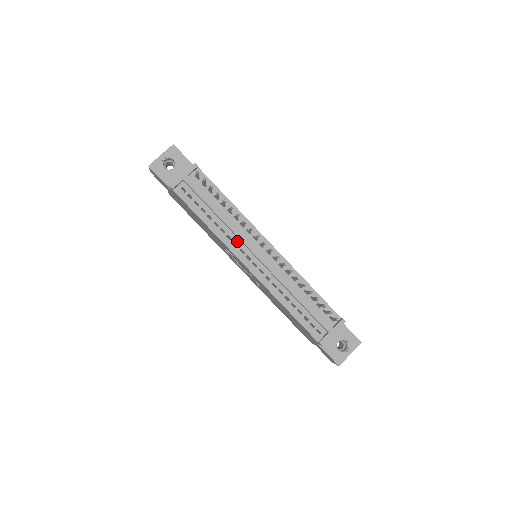
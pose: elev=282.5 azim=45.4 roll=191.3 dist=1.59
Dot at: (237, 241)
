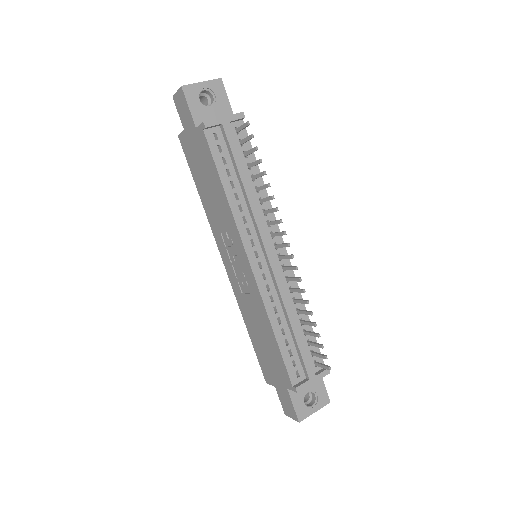
Dot at: (252, 228)
